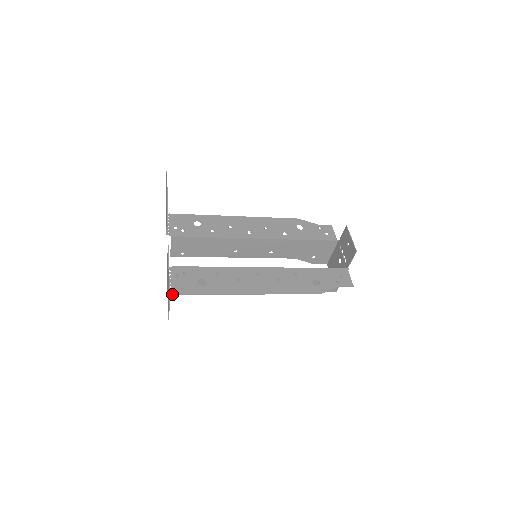
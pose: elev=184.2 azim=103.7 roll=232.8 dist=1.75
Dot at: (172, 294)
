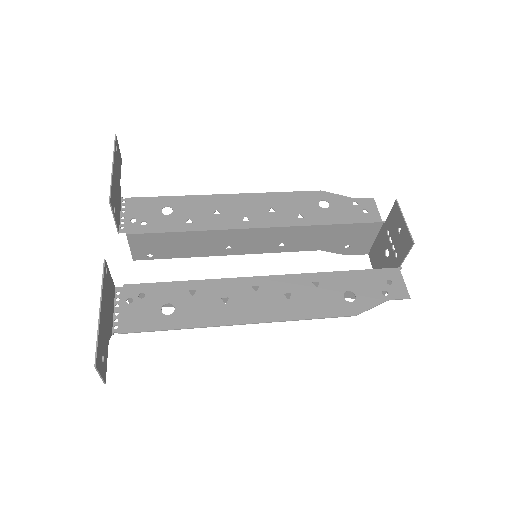
Dot at: (119, 333)
